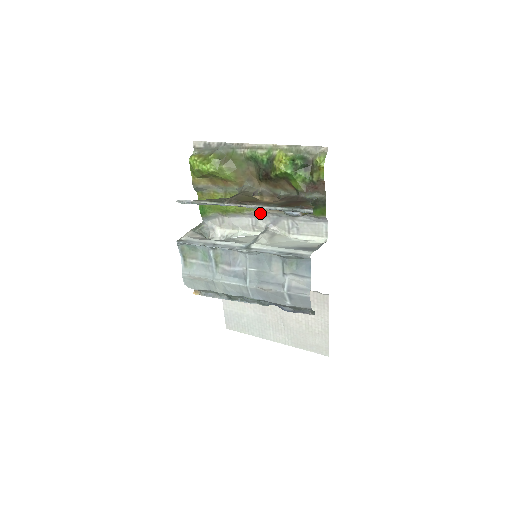
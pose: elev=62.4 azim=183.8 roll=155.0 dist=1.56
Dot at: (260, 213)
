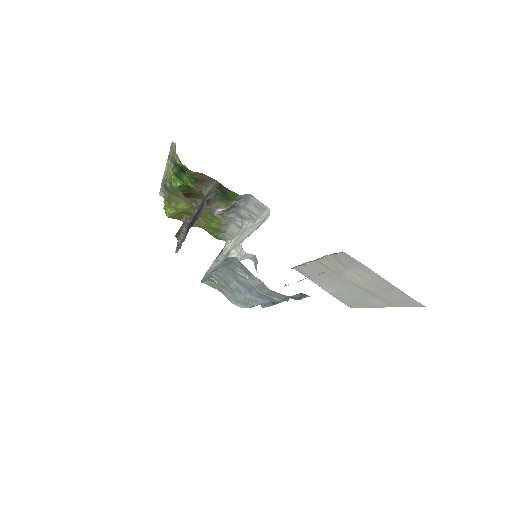
Dot at: (225, 218)
